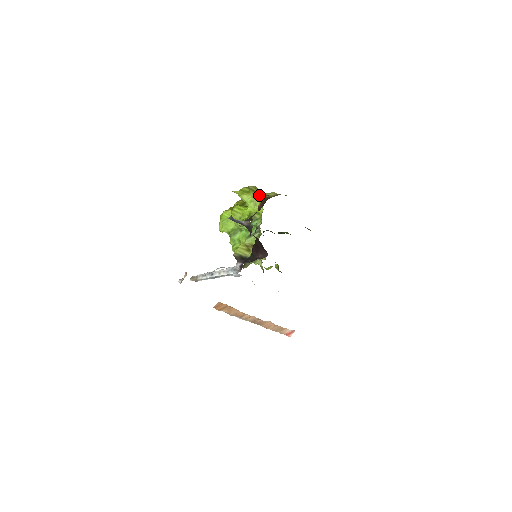
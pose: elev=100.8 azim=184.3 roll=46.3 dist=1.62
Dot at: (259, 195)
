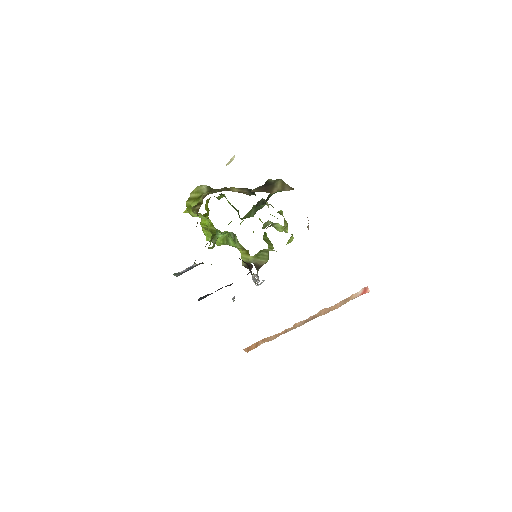
Dot at: (193, 211)
